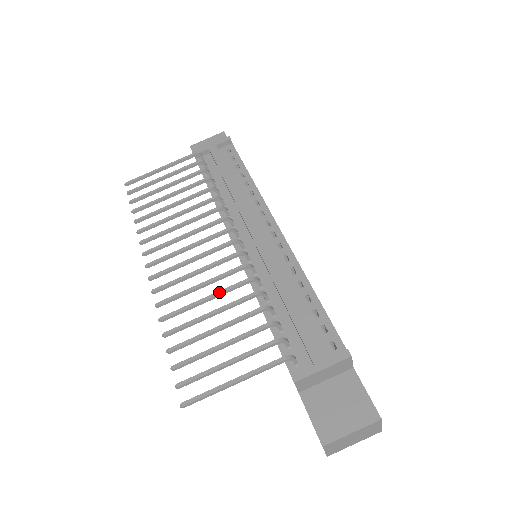
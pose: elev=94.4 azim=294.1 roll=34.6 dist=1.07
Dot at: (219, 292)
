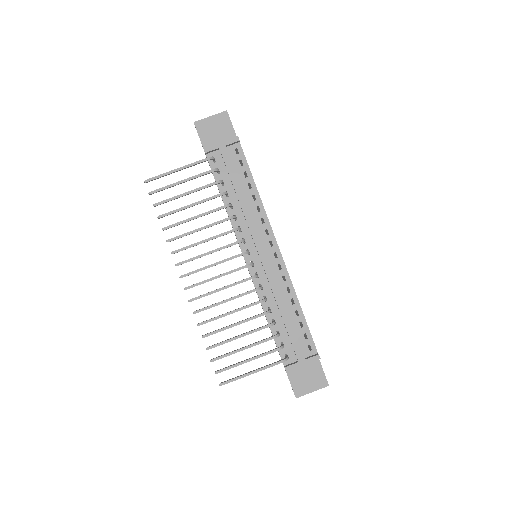
Dot at: (240, 309)
